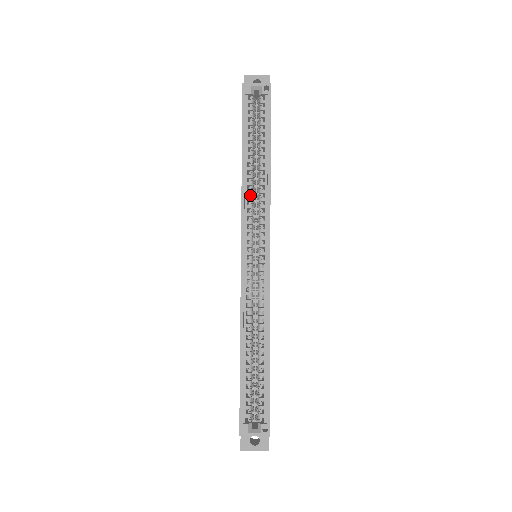
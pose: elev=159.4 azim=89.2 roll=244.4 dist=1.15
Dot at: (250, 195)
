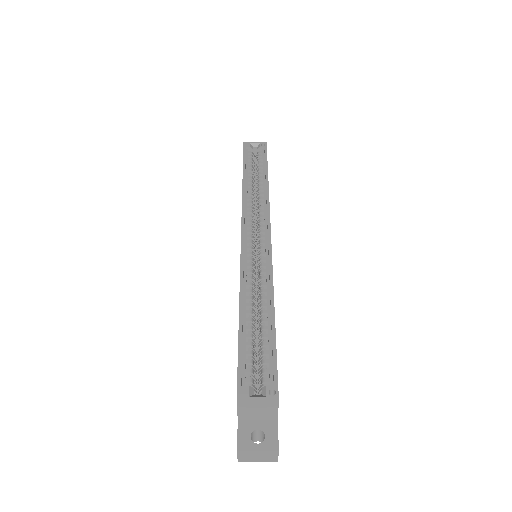
Dot at: (250, 201)
